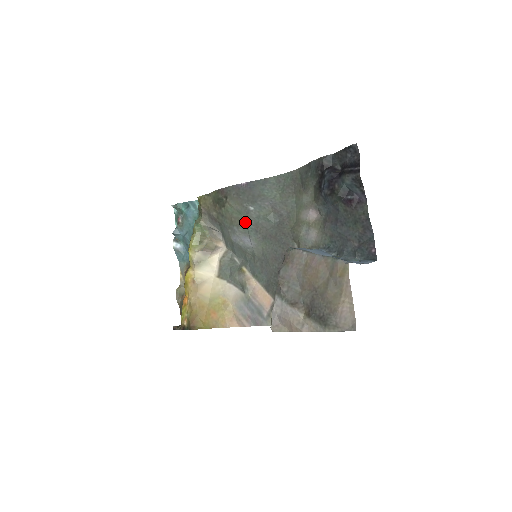
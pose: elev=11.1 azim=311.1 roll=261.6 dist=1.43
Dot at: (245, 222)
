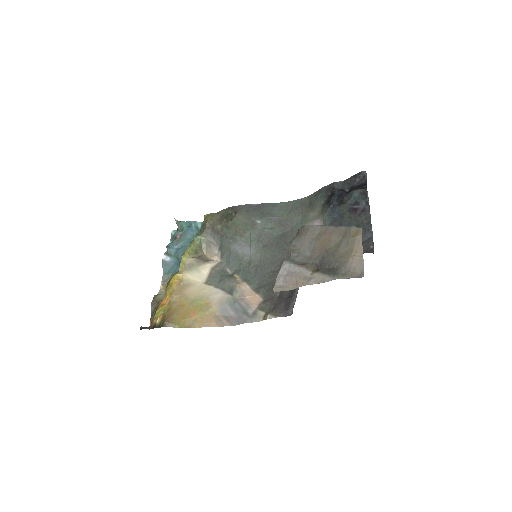
Dot at: (249, 233)
